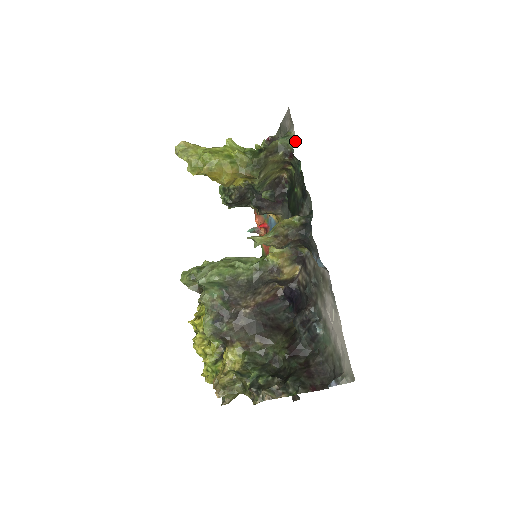
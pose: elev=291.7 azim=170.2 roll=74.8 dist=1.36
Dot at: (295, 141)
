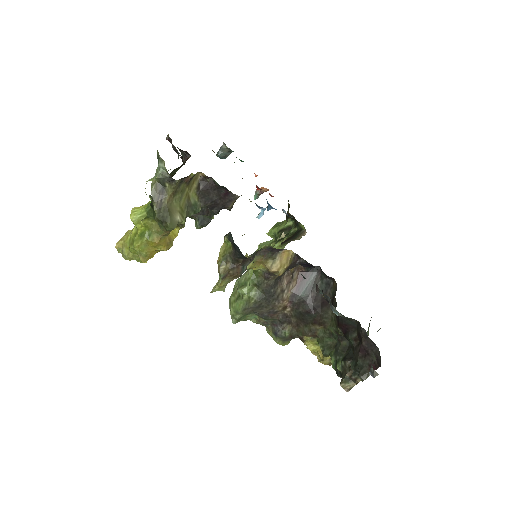
Dot at: (164, 161)
